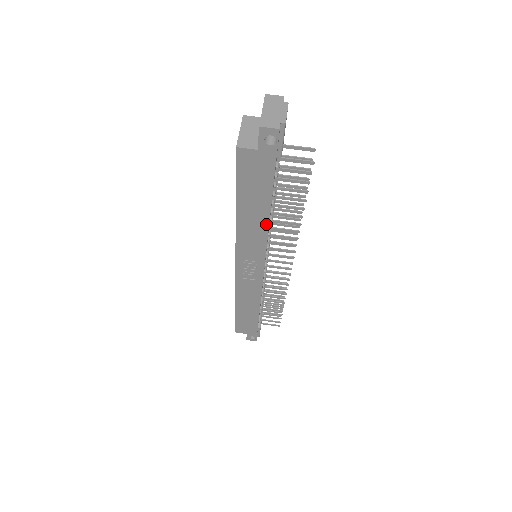
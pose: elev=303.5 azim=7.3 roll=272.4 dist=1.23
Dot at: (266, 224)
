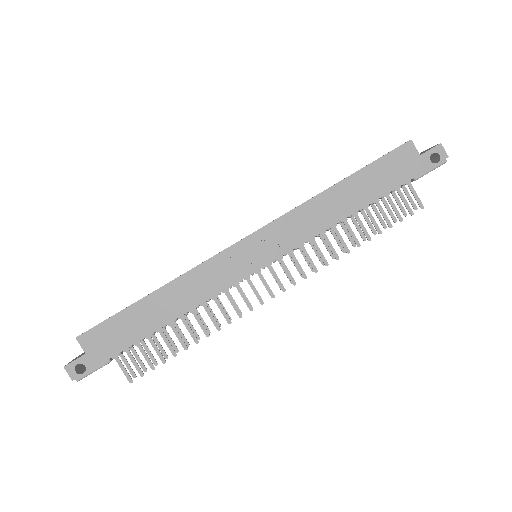
Dot at: (341, 217)
